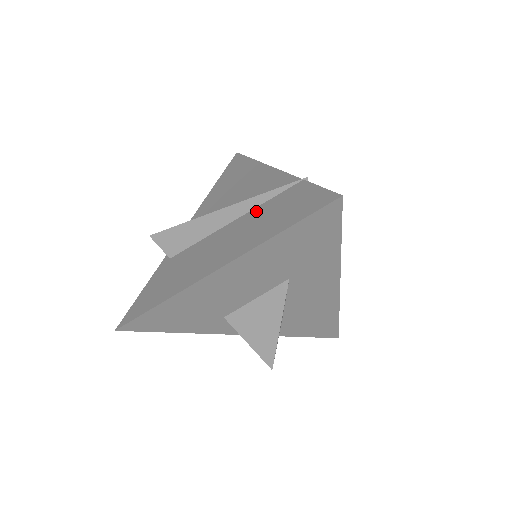
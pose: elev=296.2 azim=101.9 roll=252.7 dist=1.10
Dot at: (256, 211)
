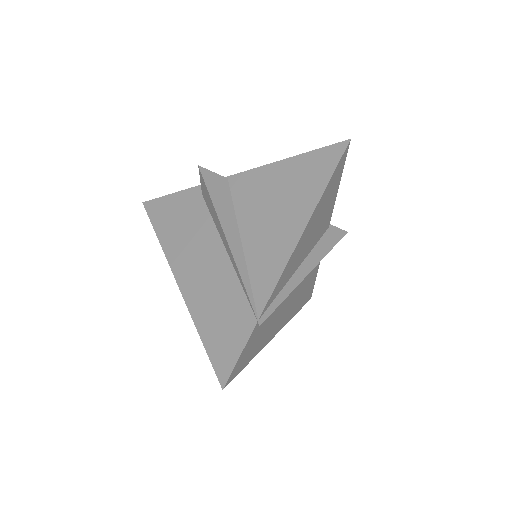
Dot at: (232, 281)
